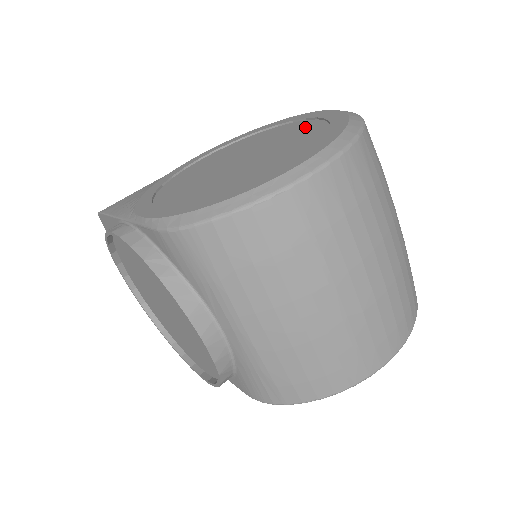
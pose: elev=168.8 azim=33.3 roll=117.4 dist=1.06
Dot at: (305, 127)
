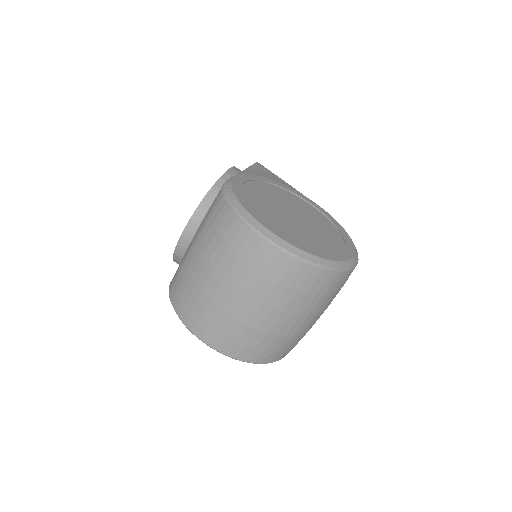
Dot at: (331, 245)
